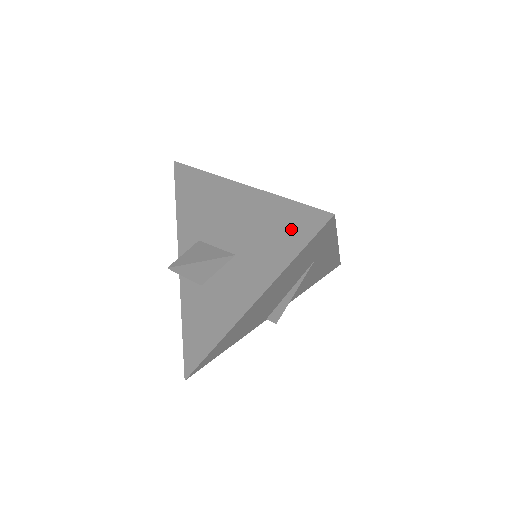
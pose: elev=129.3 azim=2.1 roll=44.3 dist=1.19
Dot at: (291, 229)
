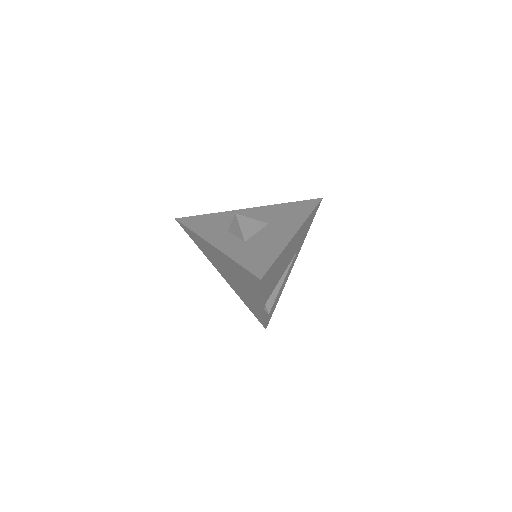
Dot at: (302, 207)
